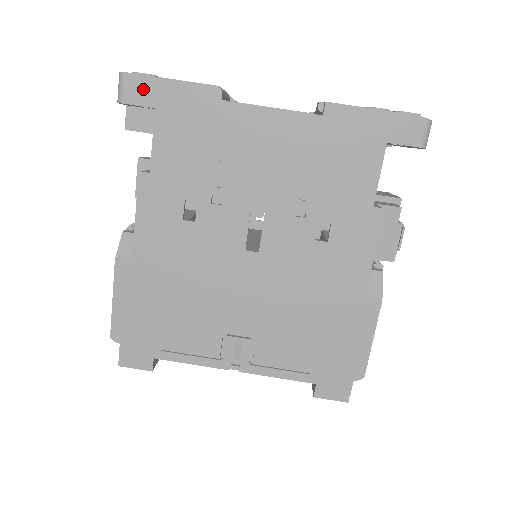
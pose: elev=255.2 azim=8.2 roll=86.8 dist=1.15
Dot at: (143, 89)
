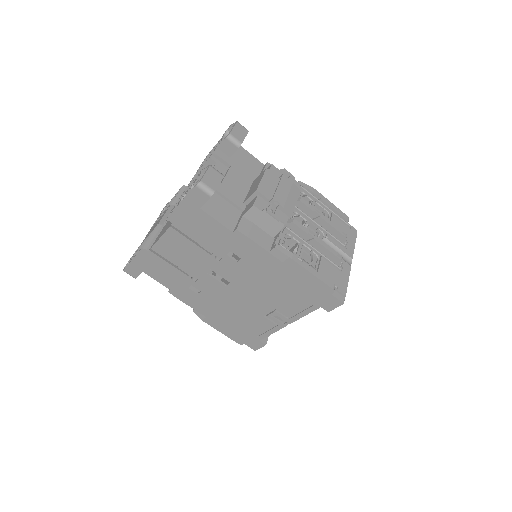
Dot at: (133, 270)
